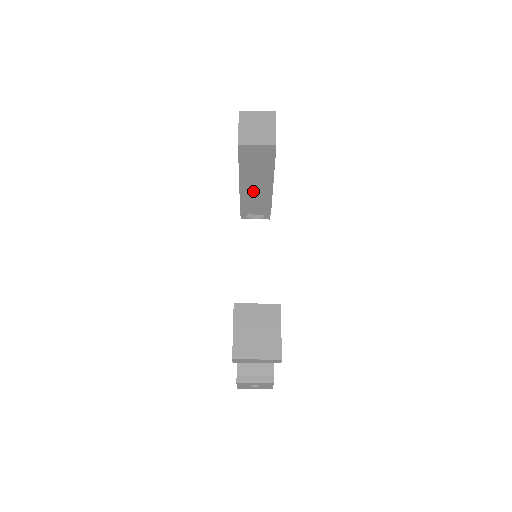
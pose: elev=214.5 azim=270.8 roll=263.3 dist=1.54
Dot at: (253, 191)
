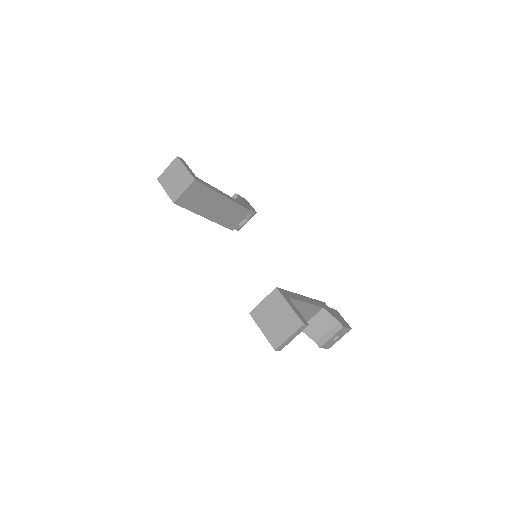
Dot at: (220, 213)
